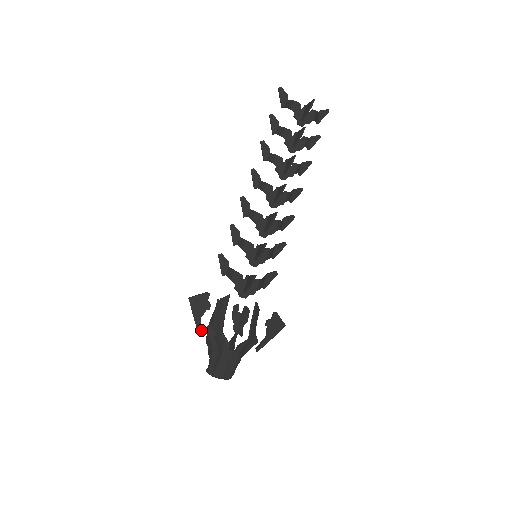
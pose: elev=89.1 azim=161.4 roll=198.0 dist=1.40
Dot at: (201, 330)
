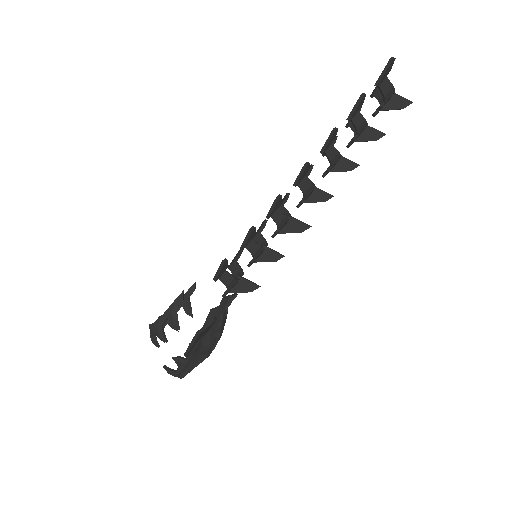
Dot at: occluded
